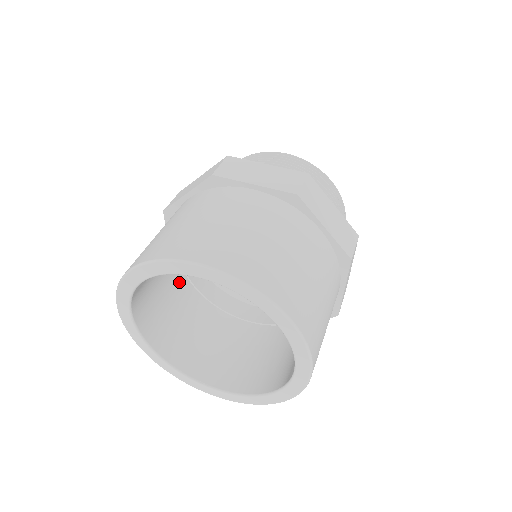
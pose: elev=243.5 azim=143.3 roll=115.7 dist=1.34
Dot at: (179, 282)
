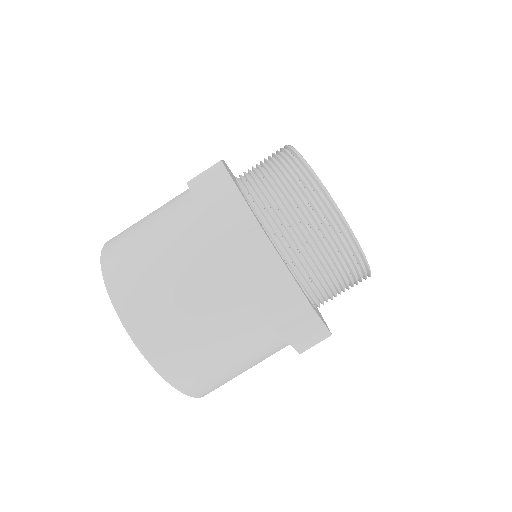
Dot at: occluded
